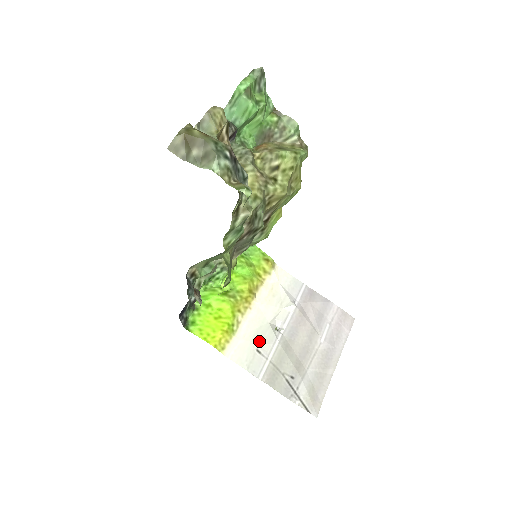
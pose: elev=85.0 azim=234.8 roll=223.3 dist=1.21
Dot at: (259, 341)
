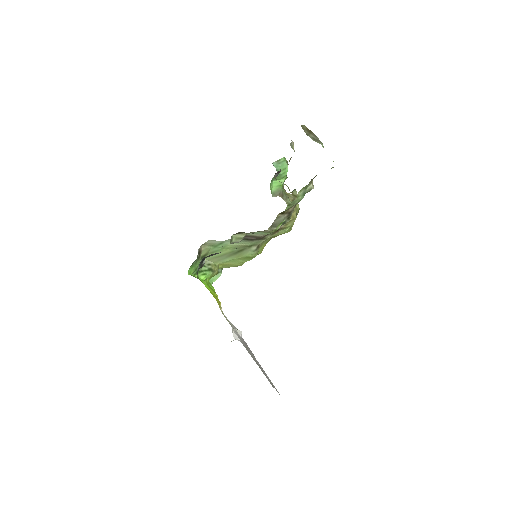
Dot at: occluded
